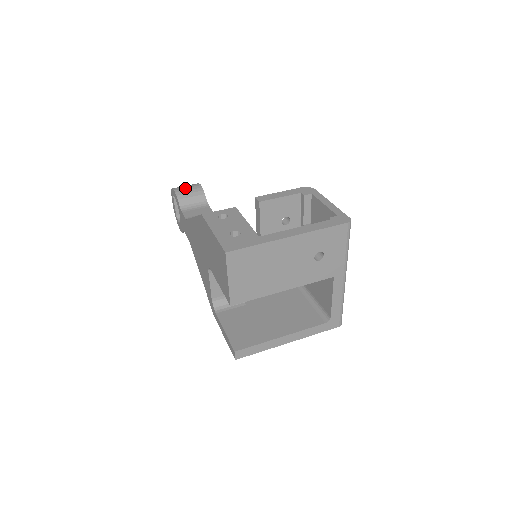
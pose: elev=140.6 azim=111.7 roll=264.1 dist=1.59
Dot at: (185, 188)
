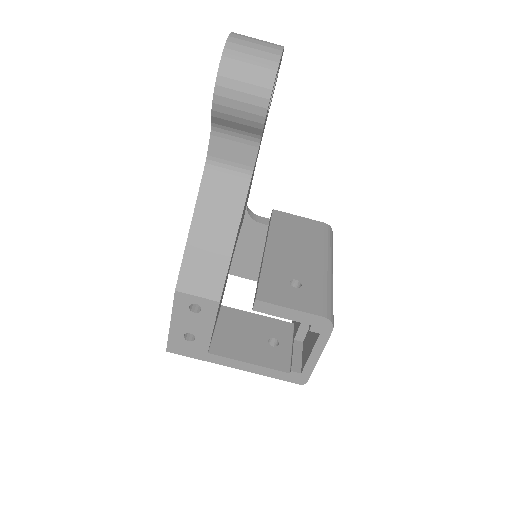
Dot at: (235, 101)
